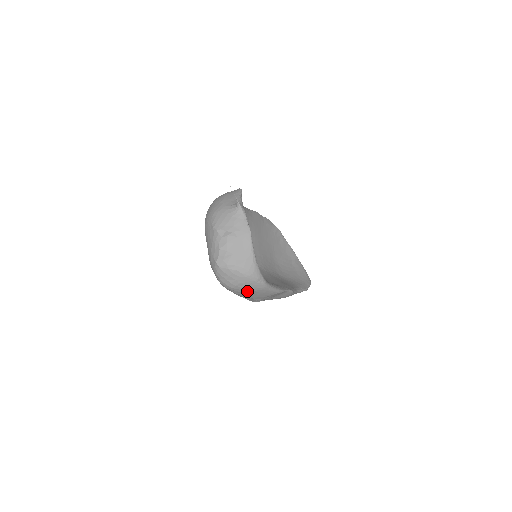
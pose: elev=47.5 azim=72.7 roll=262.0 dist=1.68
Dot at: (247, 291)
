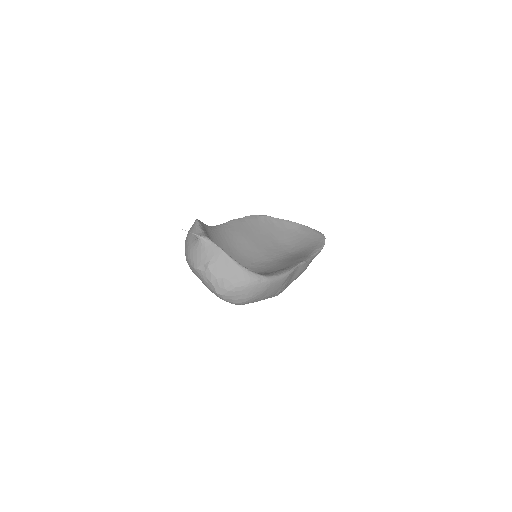
Dot at: (260, 295)
